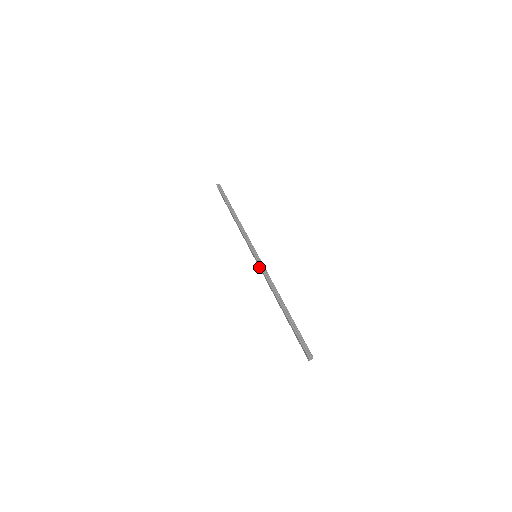
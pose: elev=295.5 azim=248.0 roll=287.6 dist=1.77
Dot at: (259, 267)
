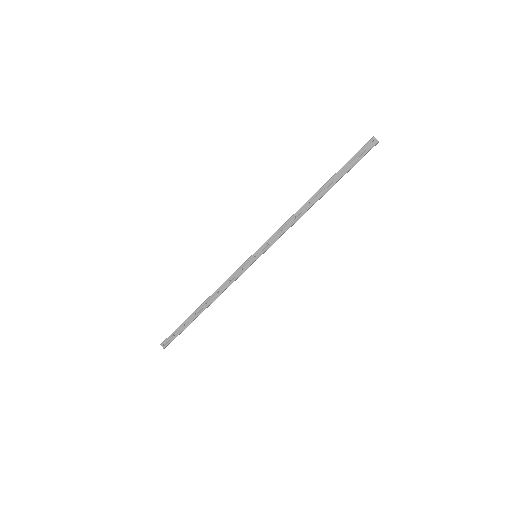
Dot at: (268, 246)
